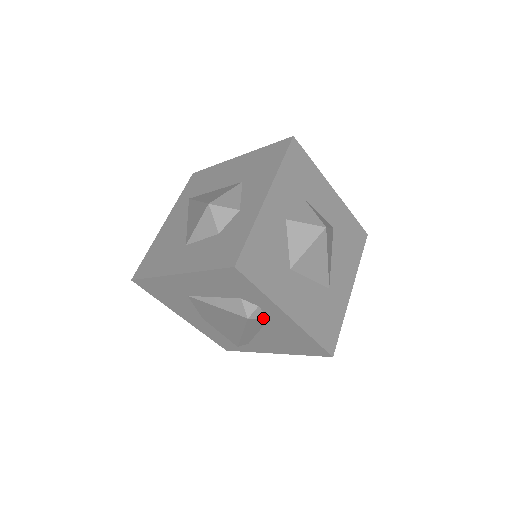
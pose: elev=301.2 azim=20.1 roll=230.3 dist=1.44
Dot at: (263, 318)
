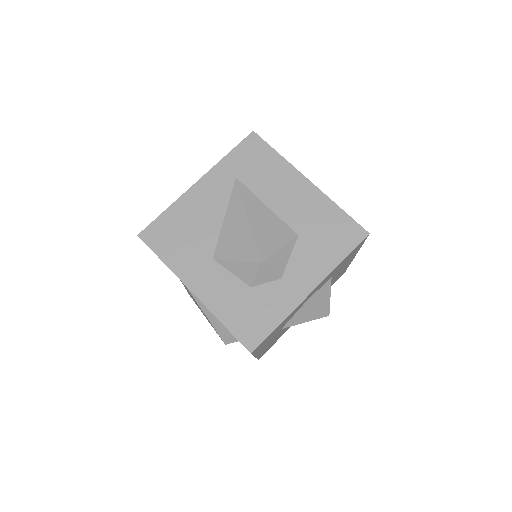
Dot at: occluded
